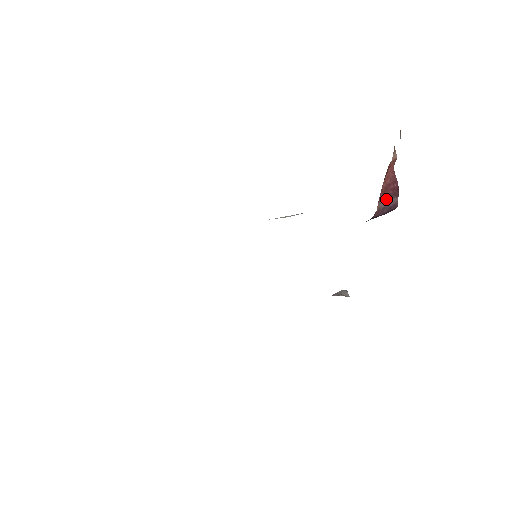
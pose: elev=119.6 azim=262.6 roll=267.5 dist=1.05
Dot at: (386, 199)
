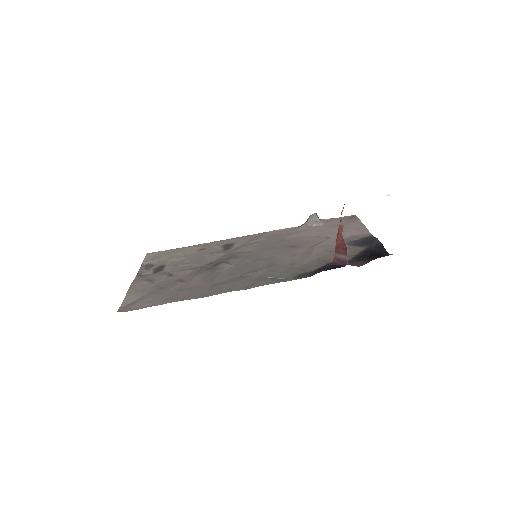
Dot at: (339, 254)
